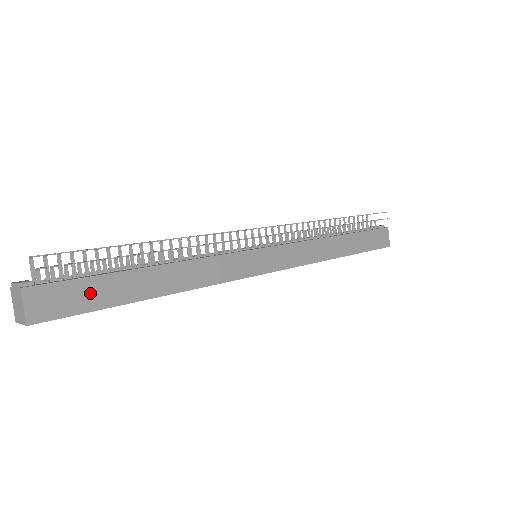
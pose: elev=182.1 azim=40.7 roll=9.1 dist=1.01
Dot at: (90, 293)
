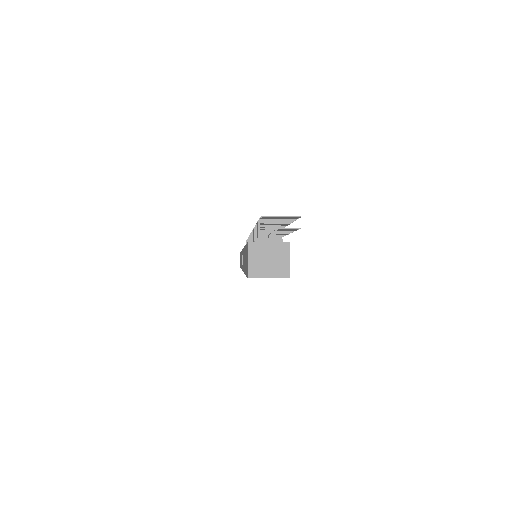
Dot at: occluded
